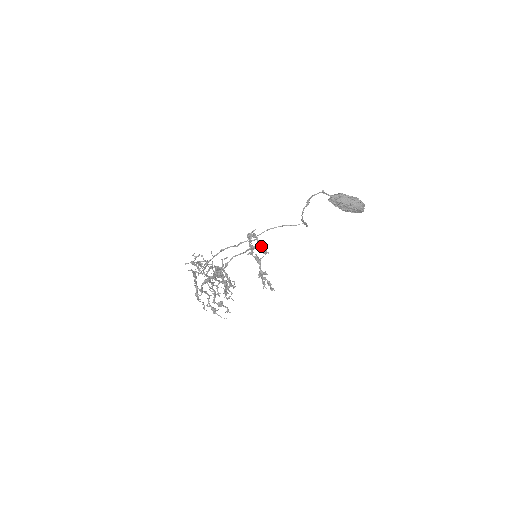
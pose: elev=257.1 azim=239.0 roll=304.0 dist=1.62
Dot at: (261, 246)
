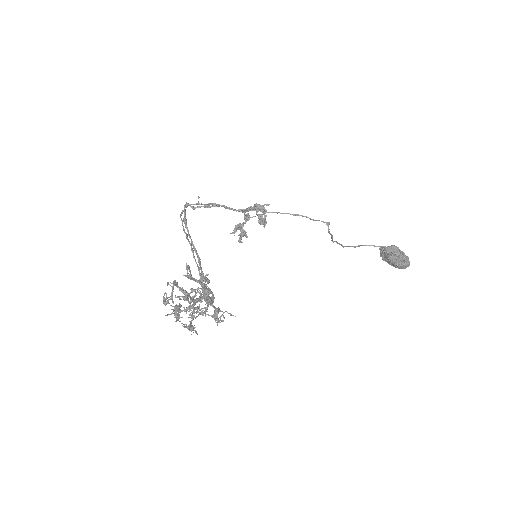
Dot at: (264, 224)
